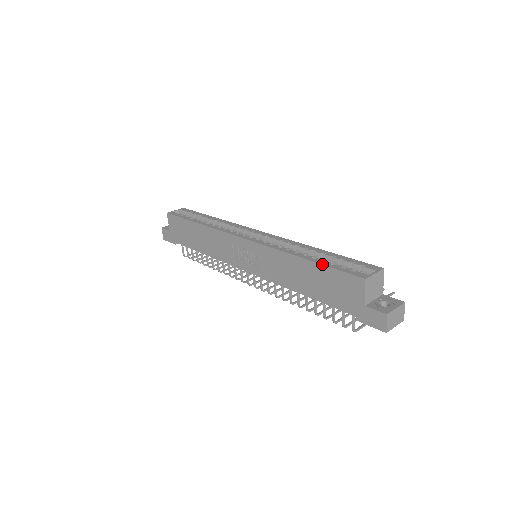
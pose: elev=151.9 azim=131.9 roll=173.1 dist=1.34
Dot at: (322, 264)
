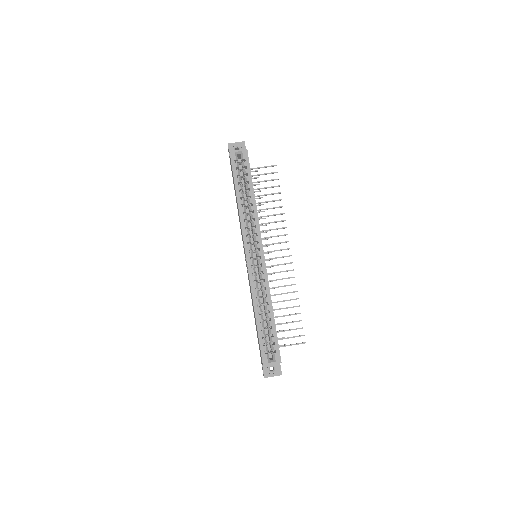
Dot at: (258, 332)
